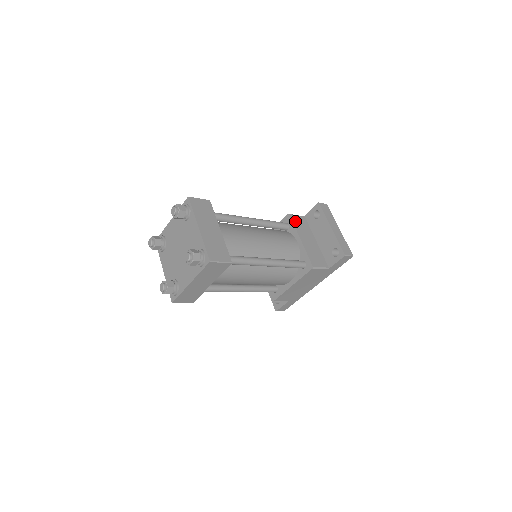
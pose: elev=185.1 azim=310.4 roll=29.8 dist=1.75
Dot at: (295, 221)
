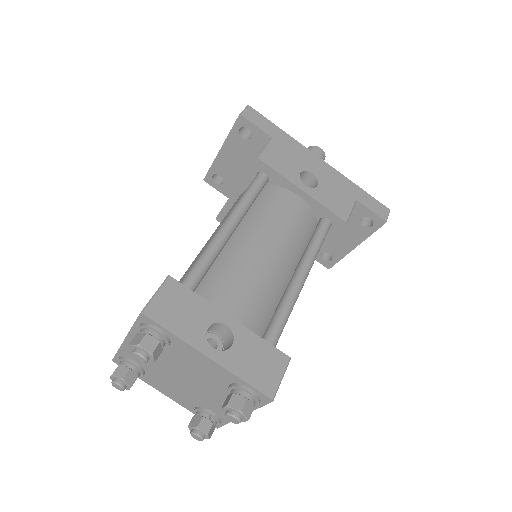
Dot at: occluded
